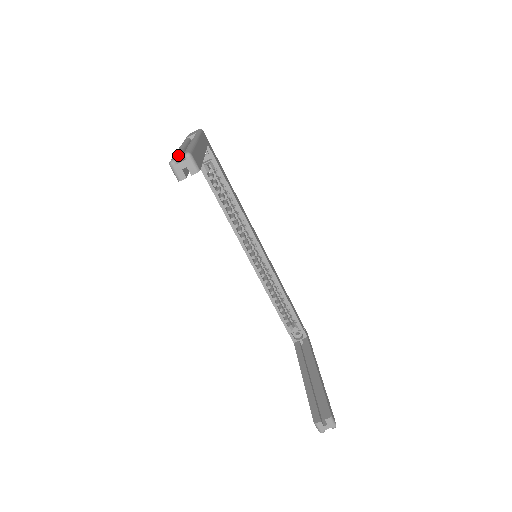
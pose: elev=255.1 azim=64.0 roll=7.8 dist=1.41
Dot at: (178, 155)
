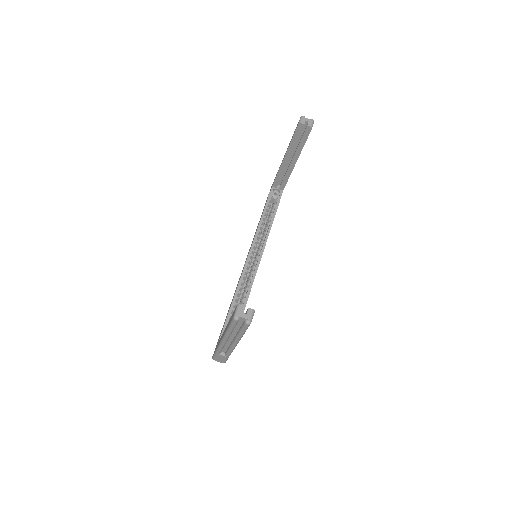
Dot at: occluded
